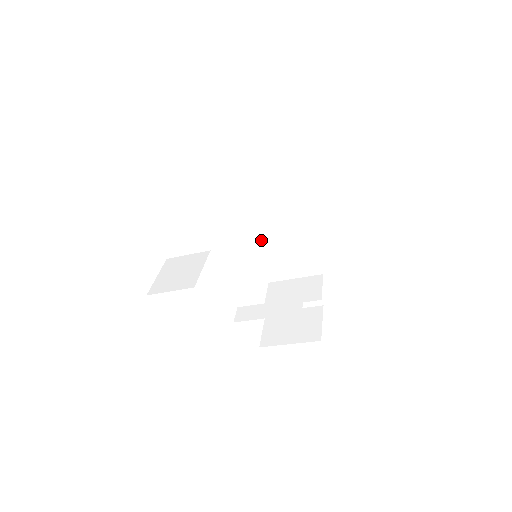
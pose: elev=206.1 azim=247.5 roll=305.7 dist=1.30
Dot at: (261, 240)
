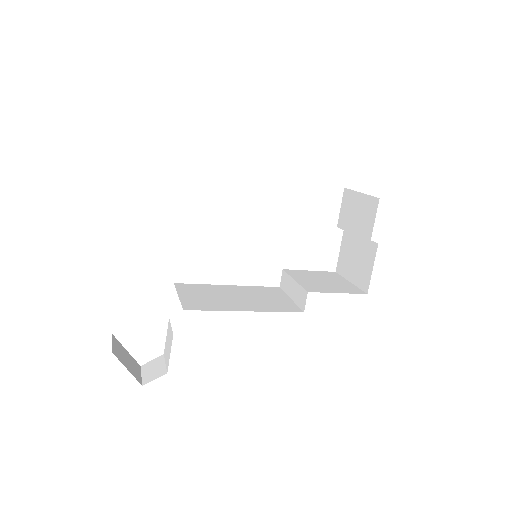
Dot at: occluded
